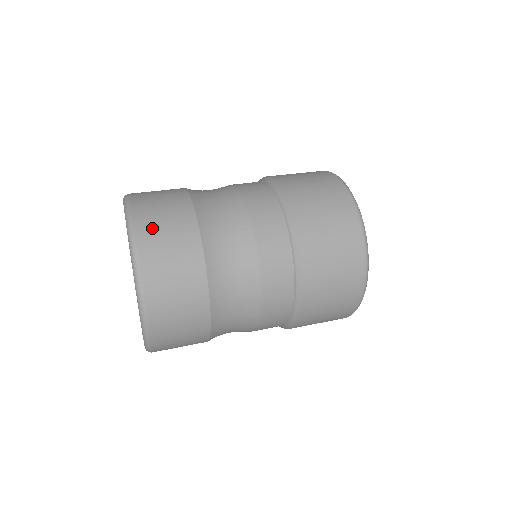
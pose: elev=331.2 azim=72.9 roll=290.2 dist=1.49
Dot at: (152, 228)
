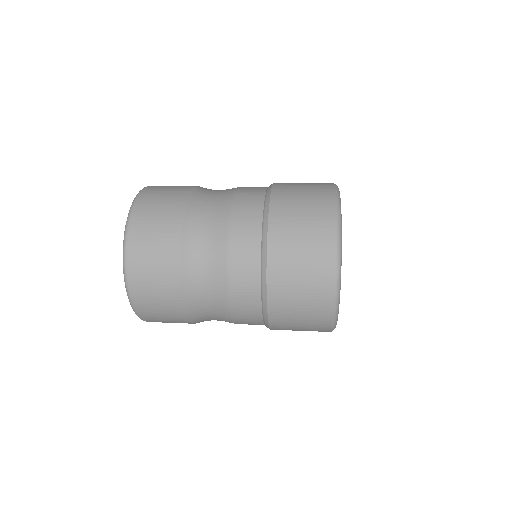
Dot at: (144, 223)
